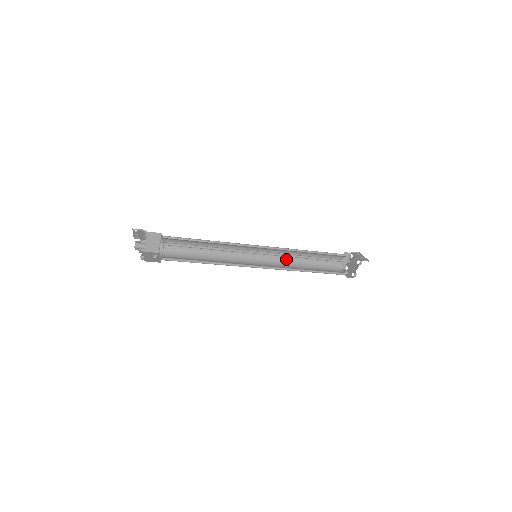
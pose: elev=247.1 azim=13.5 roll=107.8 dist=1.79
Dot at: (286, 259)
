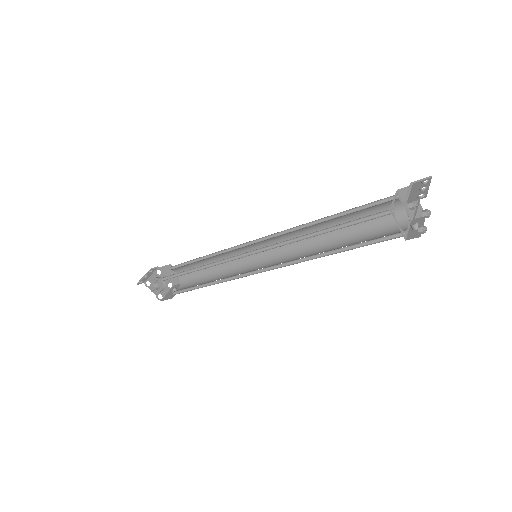
Dot at: (308, 240)
